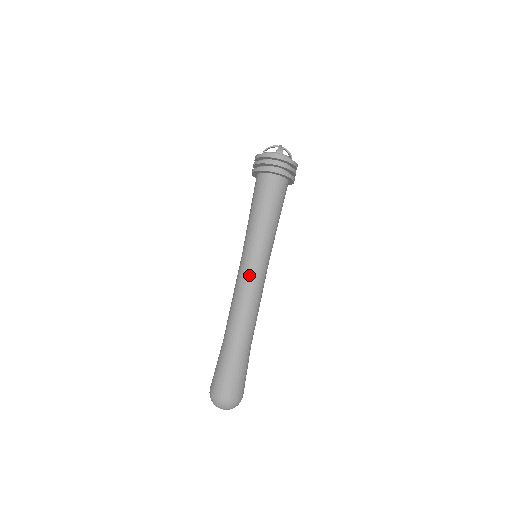
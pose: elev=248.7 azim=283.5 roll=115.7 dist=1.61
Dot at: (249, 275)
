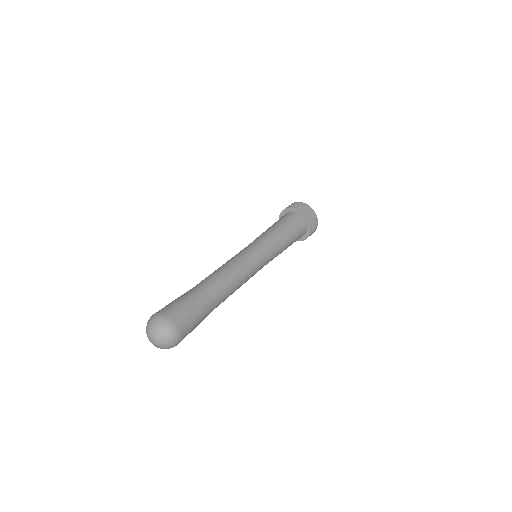
Dot at: (244, 254)
